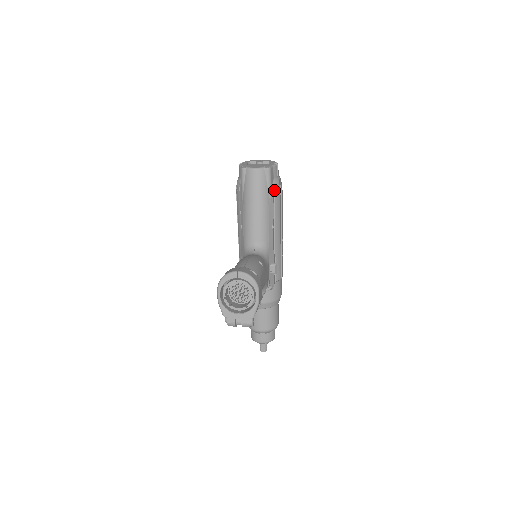
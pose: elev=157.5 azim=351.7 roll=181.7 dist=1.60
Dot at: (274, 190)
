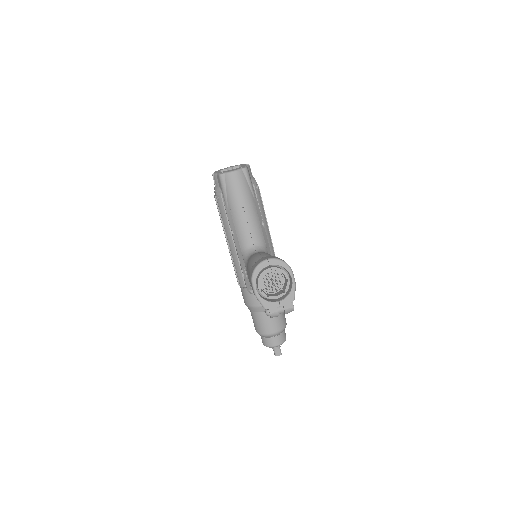
Dot at: (254, 188)
